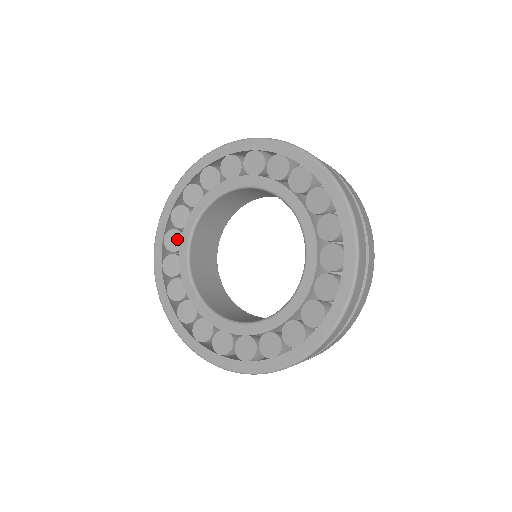
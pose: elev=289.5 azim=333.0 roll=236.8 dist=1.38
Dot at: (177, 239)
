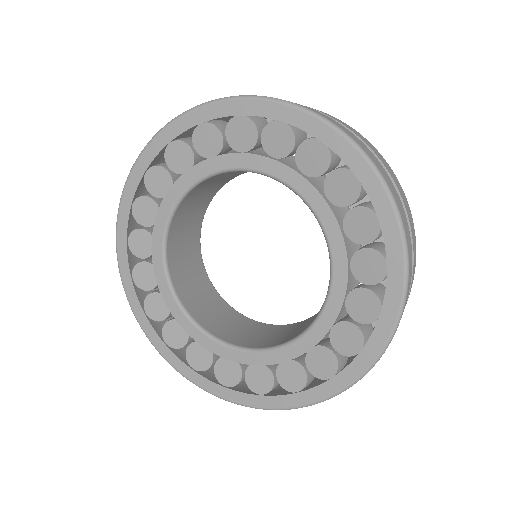
Dot at: (176, 329)
